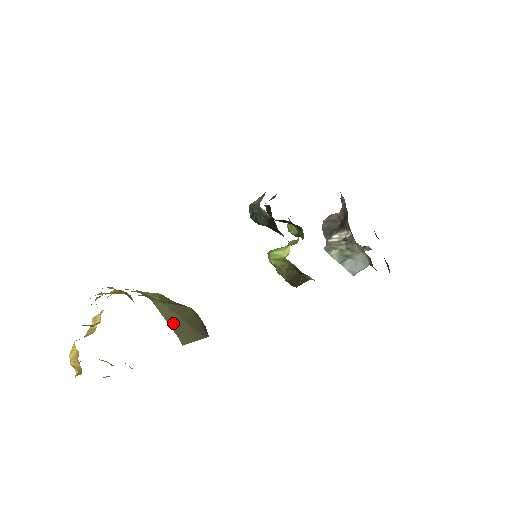
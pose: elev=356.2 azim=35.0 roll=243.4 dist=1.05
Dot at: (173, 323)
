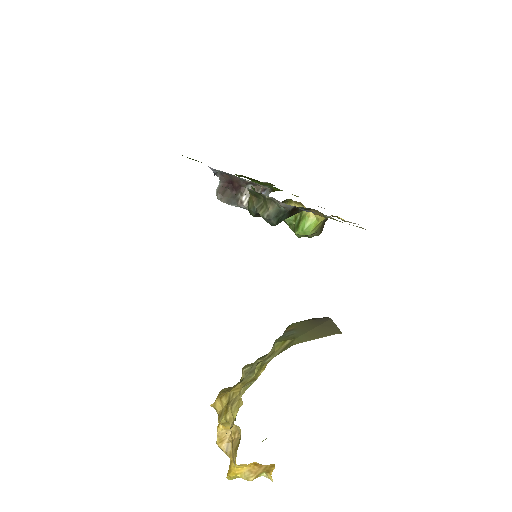
Dot at: (319, 335)
